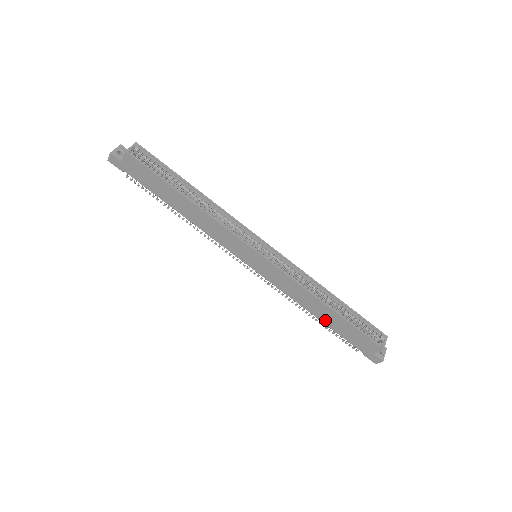
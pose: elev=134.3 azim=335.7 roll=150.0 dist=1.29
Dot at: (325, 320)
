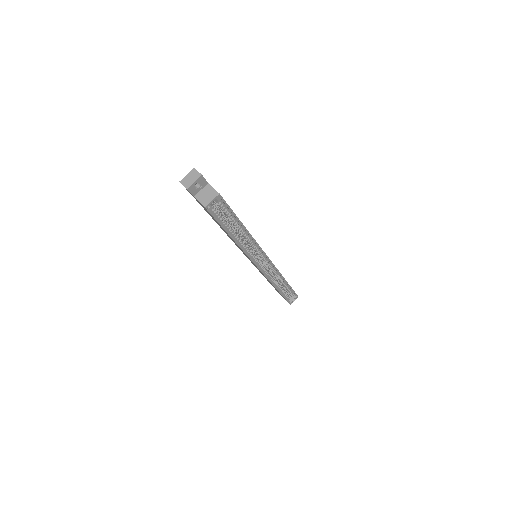
Dot at: occluded
